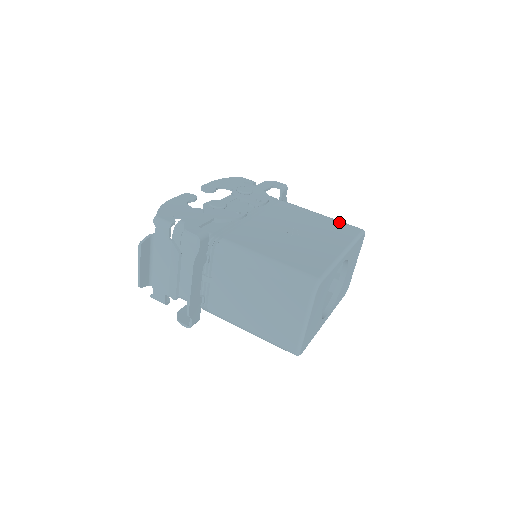
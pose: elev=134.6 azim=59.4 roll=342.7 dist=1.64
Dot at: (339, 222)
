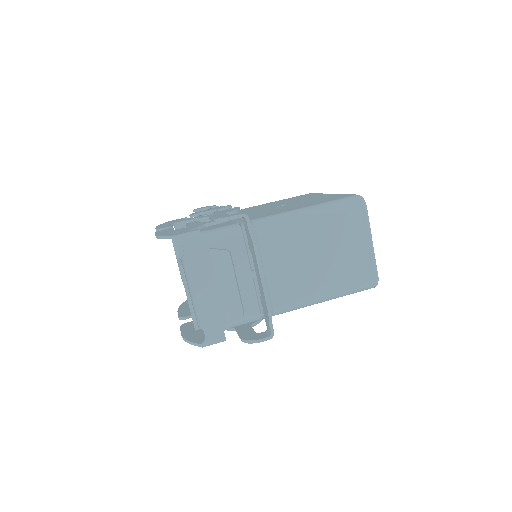
Dot at: occluded
